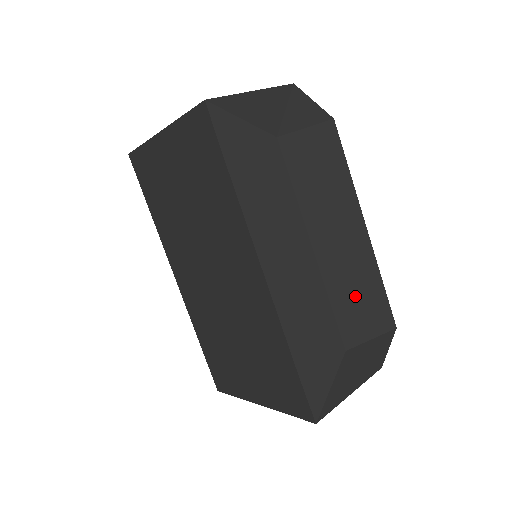
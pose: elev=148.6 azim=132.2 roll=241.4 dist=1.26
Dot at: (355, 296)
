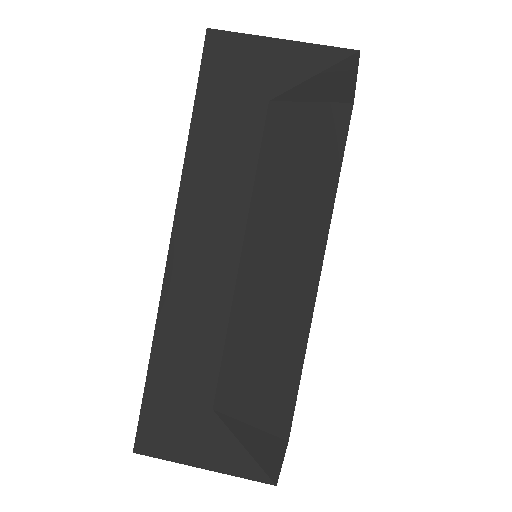
Dot at: (258, 353)
